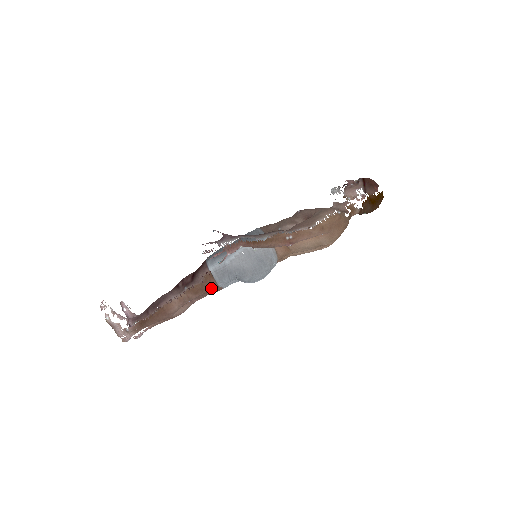
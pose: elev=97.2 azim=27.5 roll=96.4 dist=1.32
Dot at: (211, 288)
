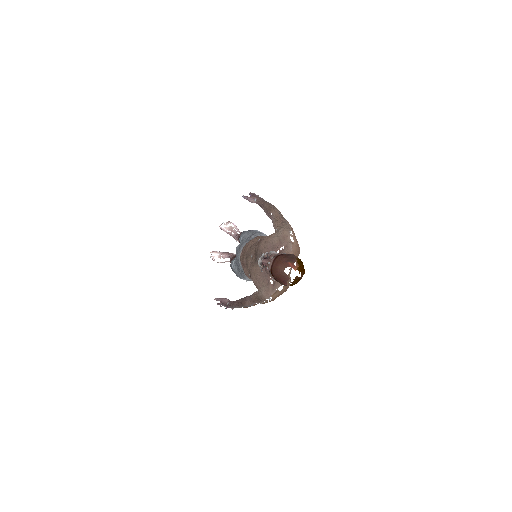
Dot at: occluded
